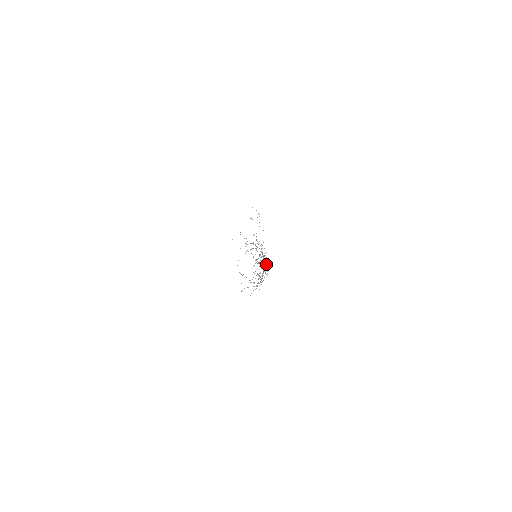
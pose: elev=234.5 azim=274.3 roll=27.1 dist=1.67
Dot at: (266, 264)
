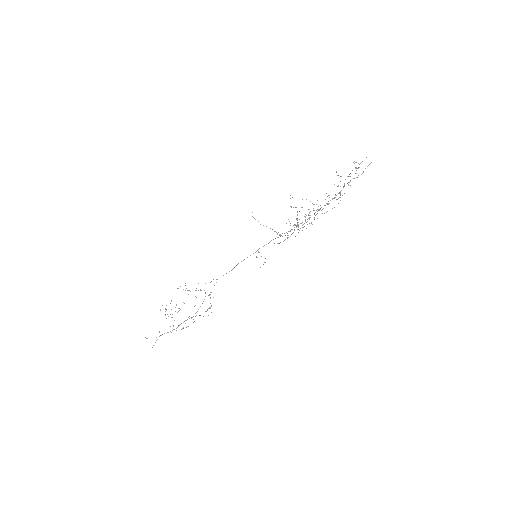
Dot at: (340, 197)
